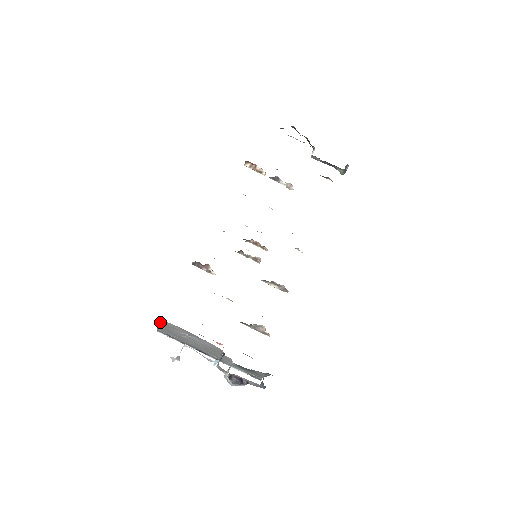
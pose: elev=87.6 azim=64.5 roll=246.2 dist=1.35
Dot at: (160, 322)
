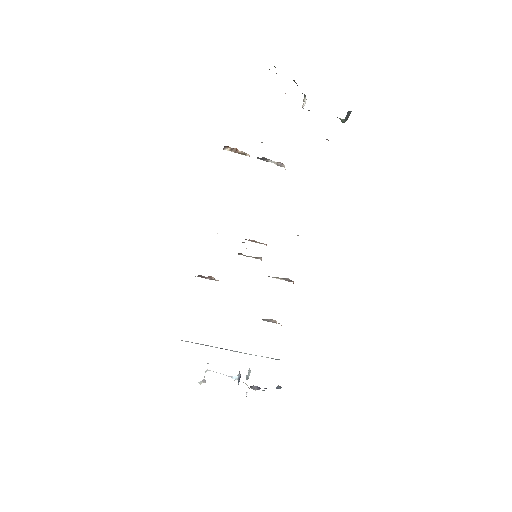
Dot at: occluded
